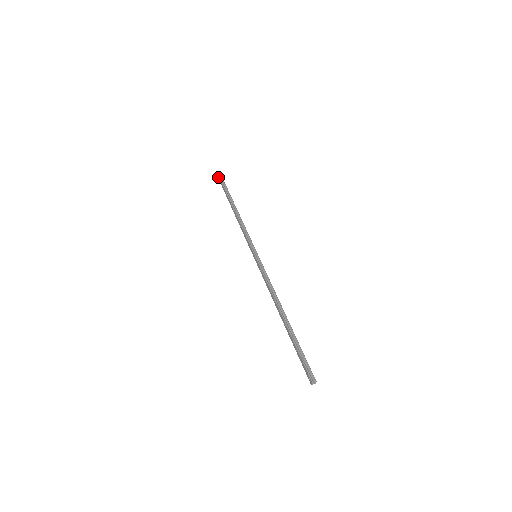
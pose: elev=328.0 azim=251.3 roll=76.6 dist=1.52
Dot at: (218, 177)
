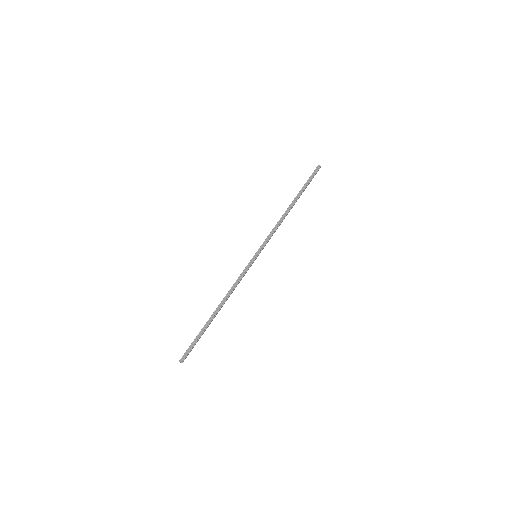
Dot at: (315, 169)
